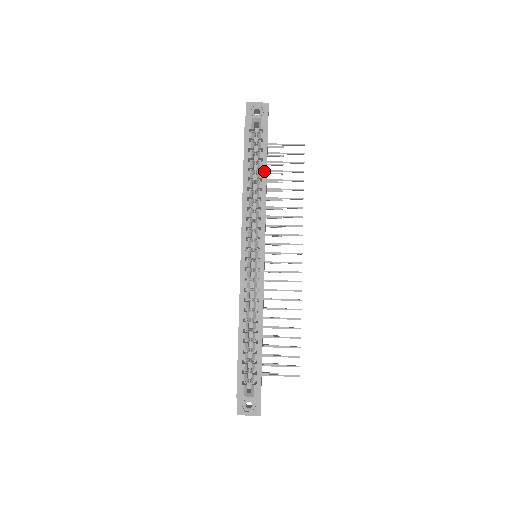
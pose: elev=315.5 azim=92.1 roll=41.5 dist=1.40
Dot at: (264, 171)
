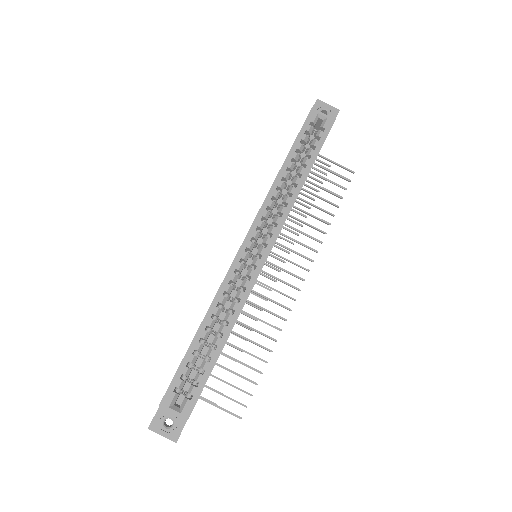
Dot at: (308, 169)
